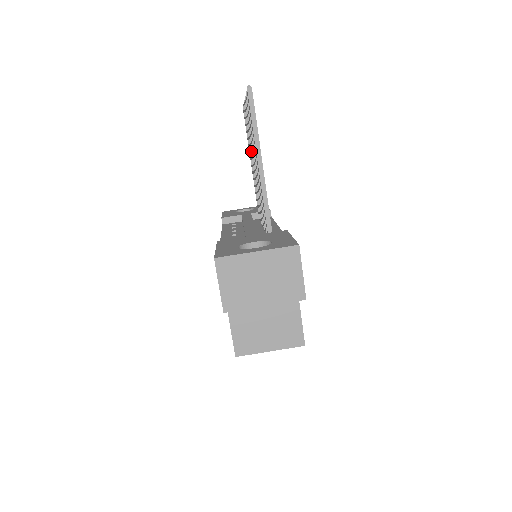
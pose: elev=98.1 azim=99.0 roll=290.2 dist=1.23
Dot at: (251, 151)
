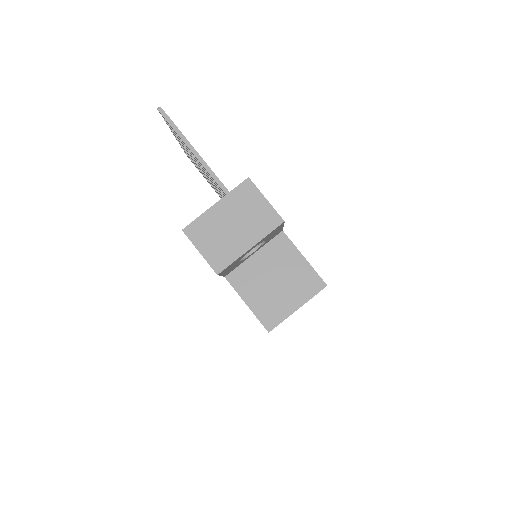
Dot at: occluded
